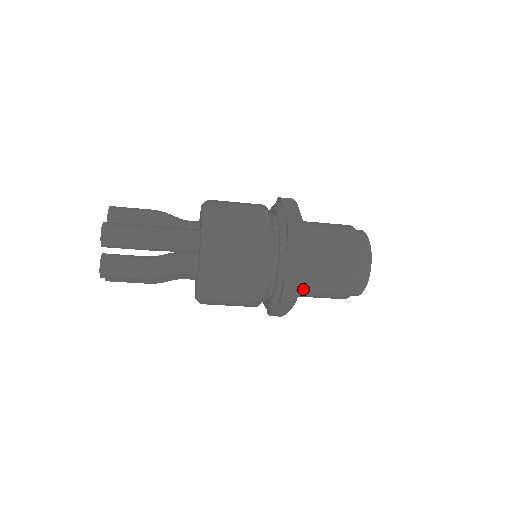
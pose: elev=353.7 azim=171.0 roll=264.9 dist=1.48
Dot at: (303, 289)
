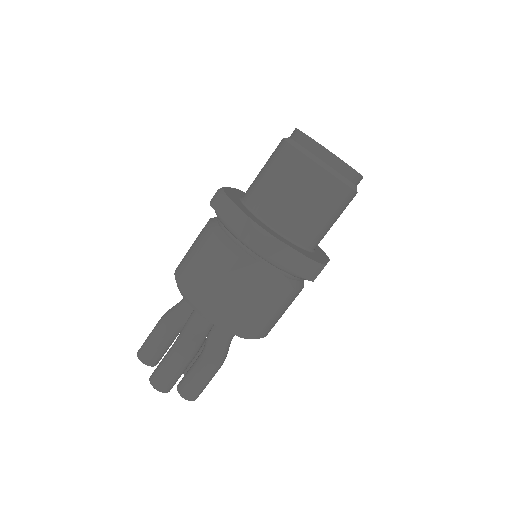
Dot at: (317, 241)
